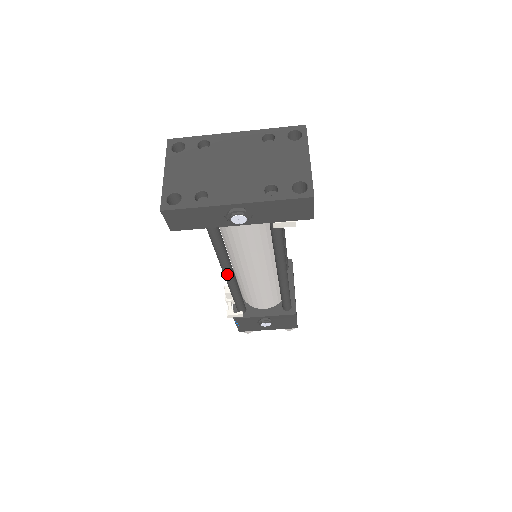
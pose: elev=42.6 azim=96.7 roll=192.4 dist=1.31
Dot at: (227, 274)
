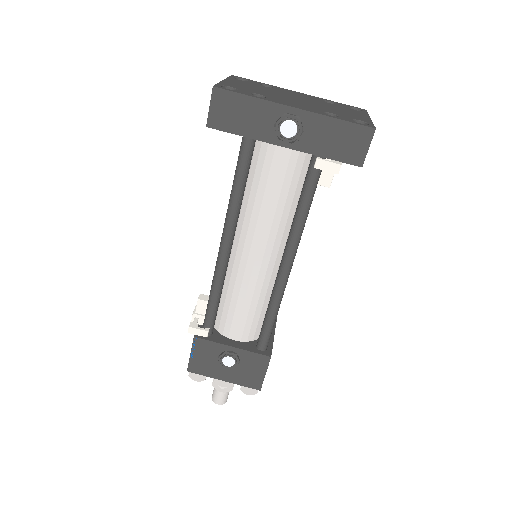
Dot at: (225, 243)
